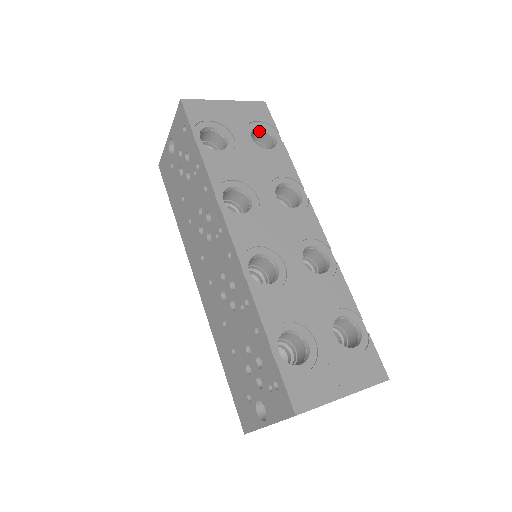
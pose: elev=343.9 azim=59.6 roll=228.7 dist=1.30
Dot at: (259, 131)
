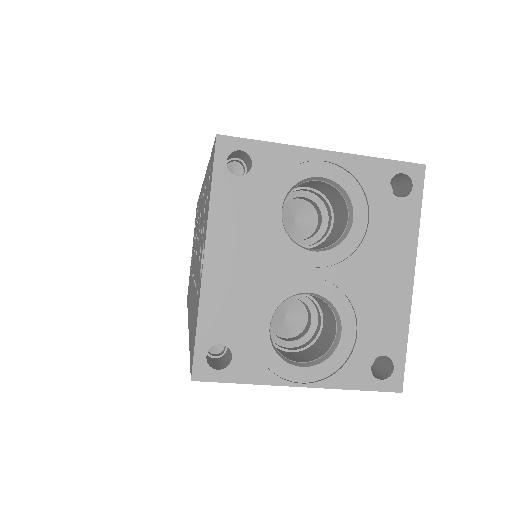
Dot at: occluded
